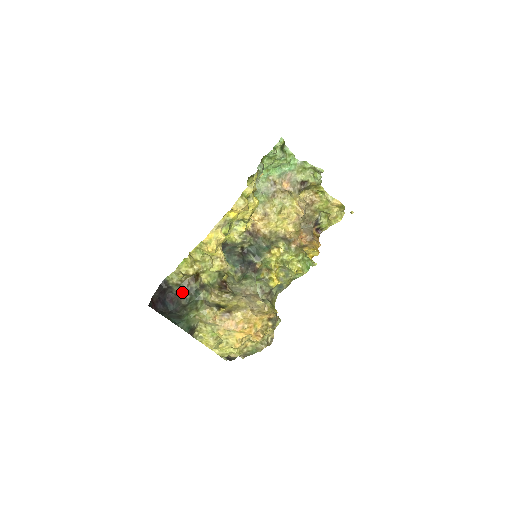
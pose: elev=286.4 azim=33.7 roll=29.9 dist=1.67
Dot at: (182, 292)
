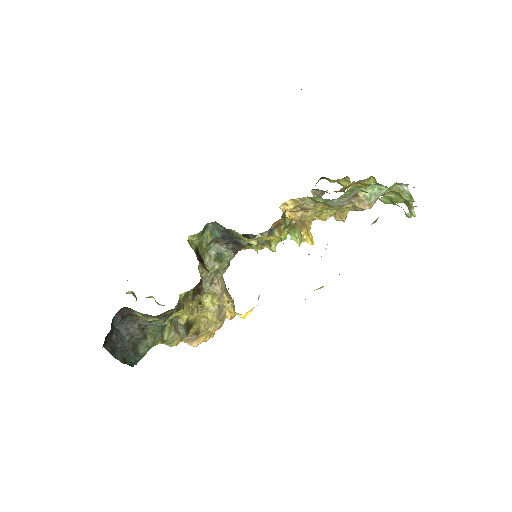
Dot at: occluded
